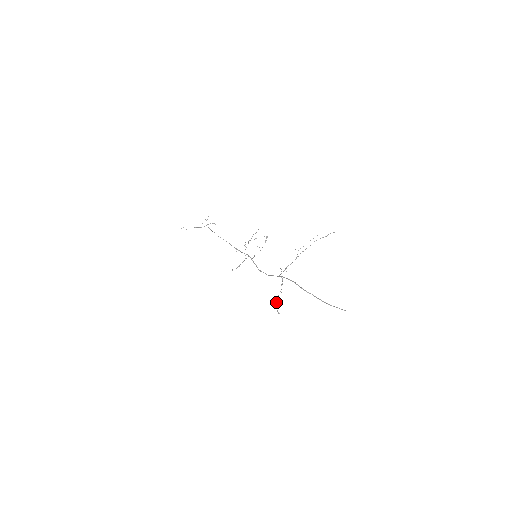
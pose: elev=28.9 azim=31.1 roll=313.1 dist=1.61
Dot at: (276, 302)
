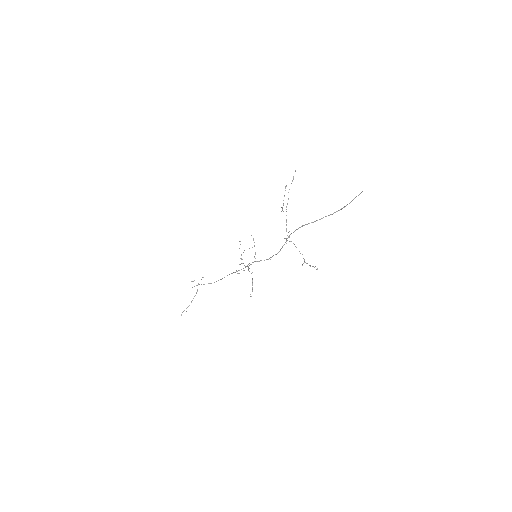
Dot at: occluded
